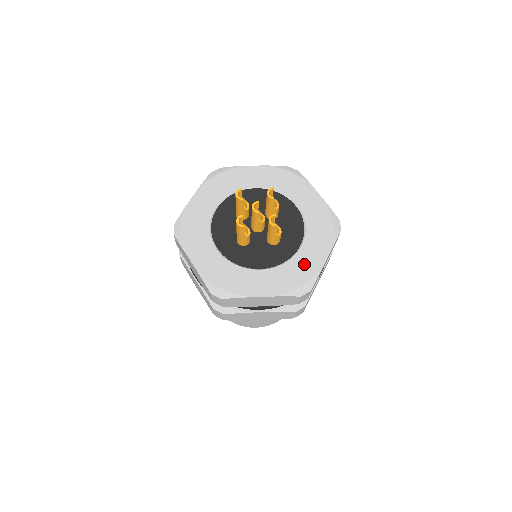
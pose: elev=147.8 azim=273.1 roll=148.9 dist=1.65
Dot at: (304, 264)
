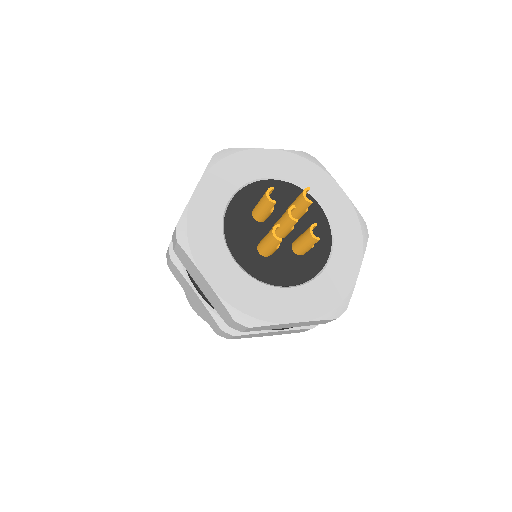
Dot at: (336, 279)
